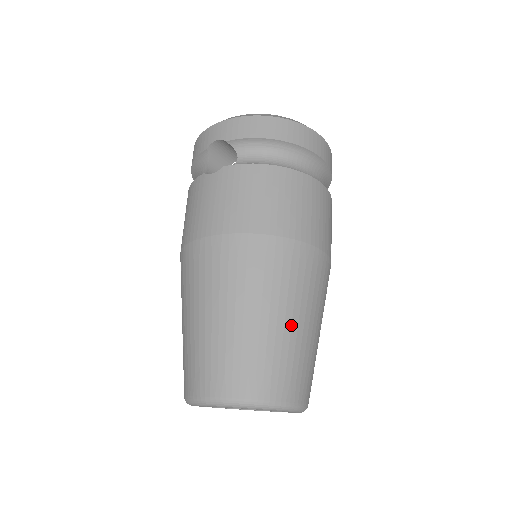
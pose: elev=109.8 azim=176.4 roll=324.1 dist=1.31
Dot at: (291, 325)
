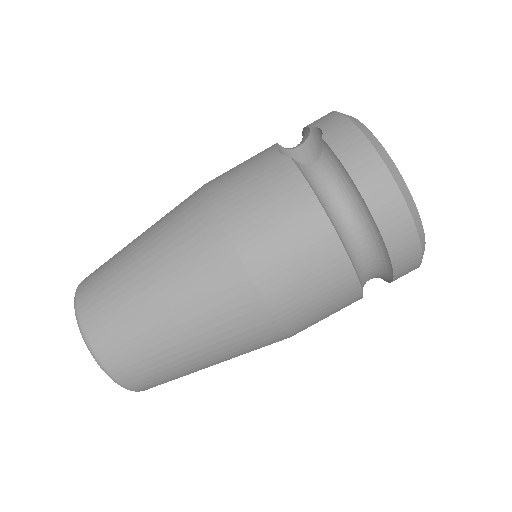
Dot at: (170, 329)
